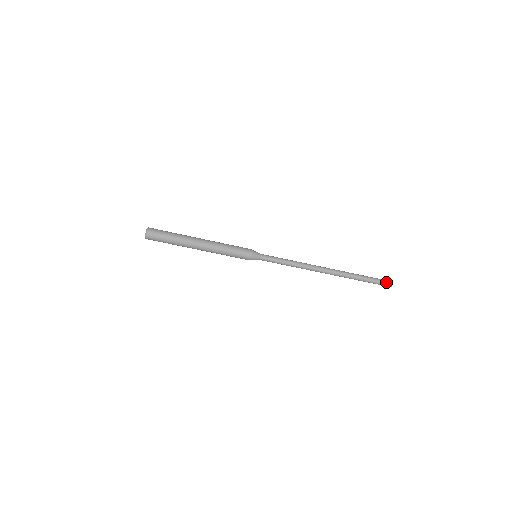
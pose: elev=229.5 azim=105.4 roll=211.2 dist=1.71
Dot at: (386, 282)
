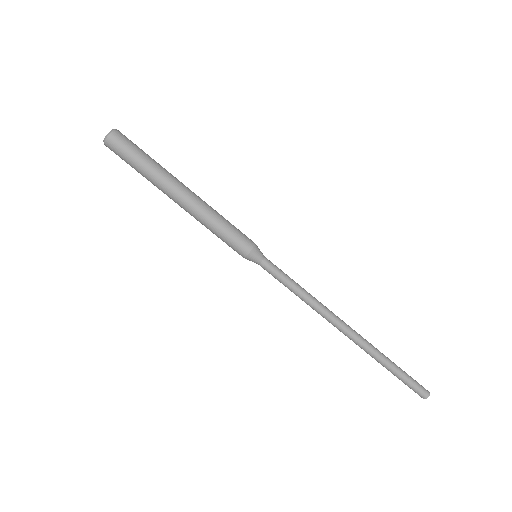
Dot at: (421, 389)
